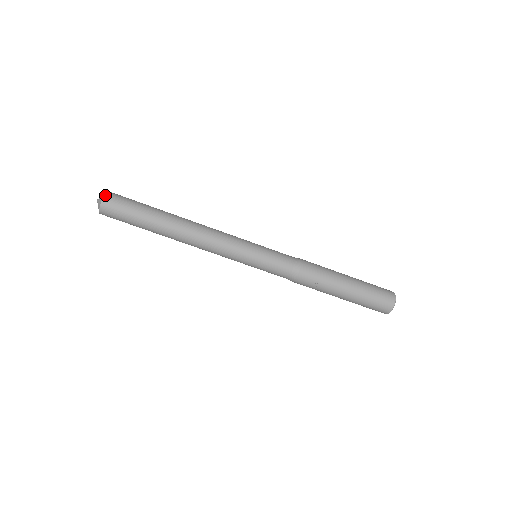
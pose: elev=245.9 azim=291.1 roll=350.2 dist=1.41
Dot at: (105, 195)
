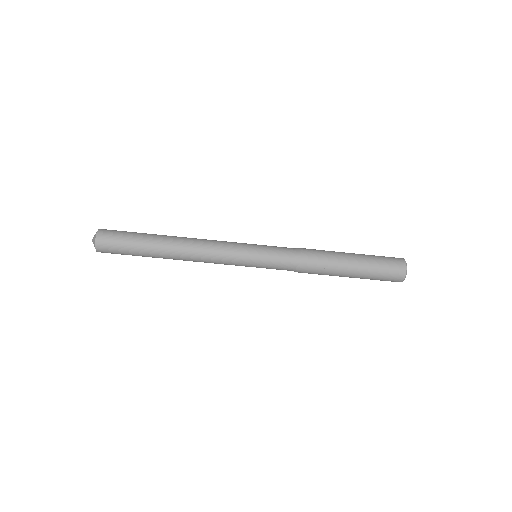
Dot at: (97, 234)
